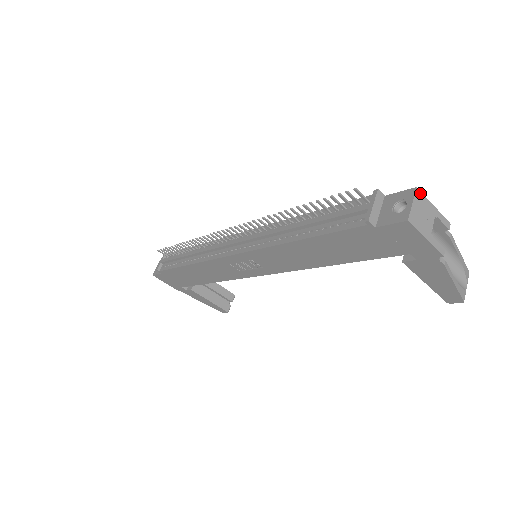
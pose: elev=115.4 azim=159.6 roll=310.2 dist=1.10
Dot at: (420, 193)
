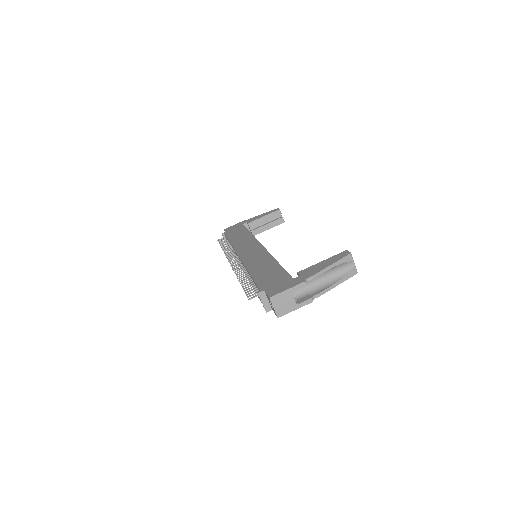
Dot at: (274, 297)
